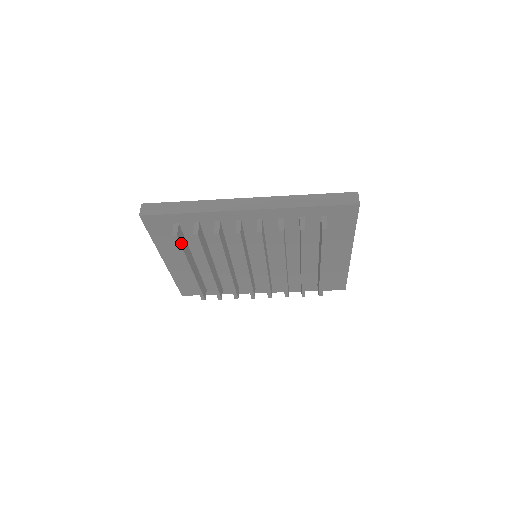
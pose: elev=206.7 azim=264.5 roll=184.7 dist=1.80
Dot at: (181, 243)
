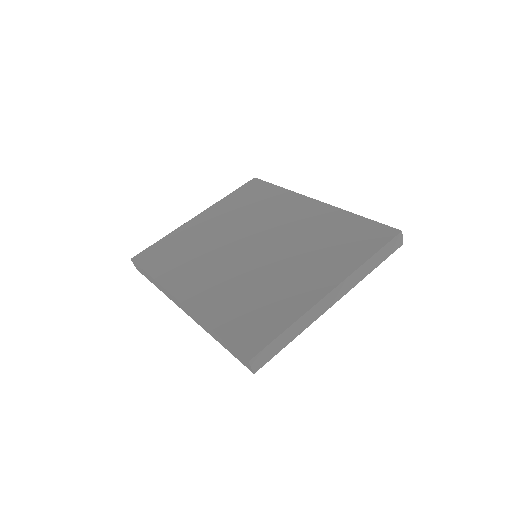
Dot at: occluded
